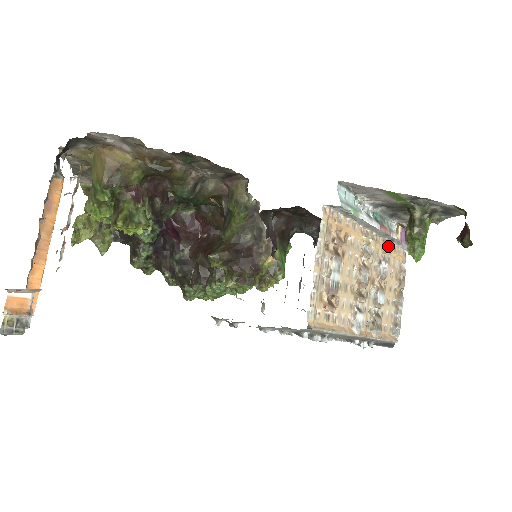
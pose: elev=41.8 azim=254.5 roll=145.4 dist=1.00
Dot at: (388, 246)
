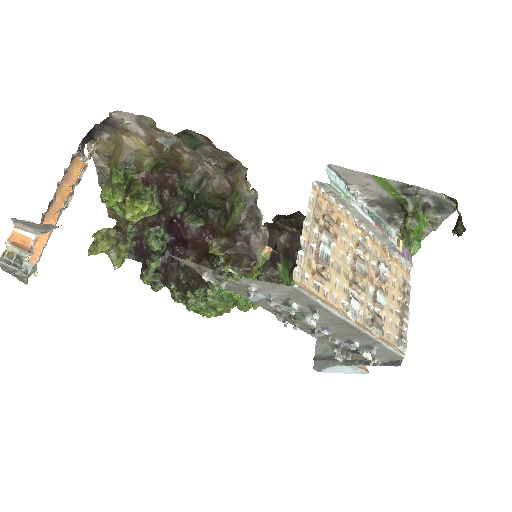
Dot at: (388, 252)
